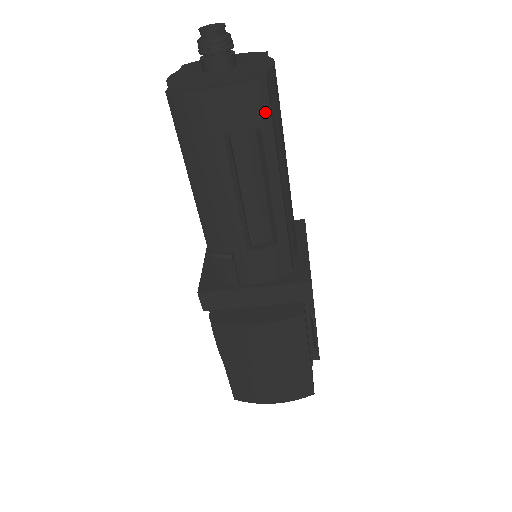
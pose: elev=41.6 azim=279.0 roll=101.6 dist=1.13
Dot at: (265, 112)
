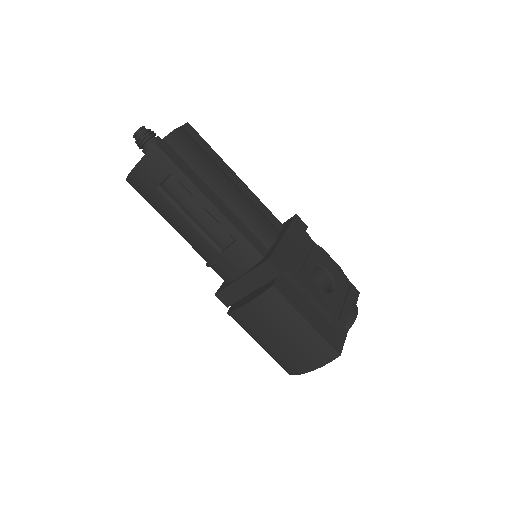
Dot at: (168, 163)
